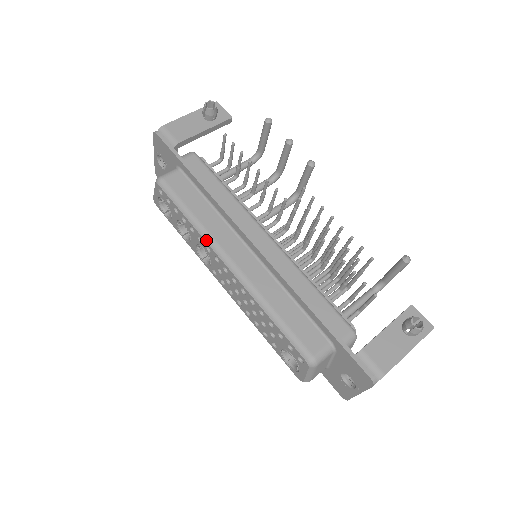
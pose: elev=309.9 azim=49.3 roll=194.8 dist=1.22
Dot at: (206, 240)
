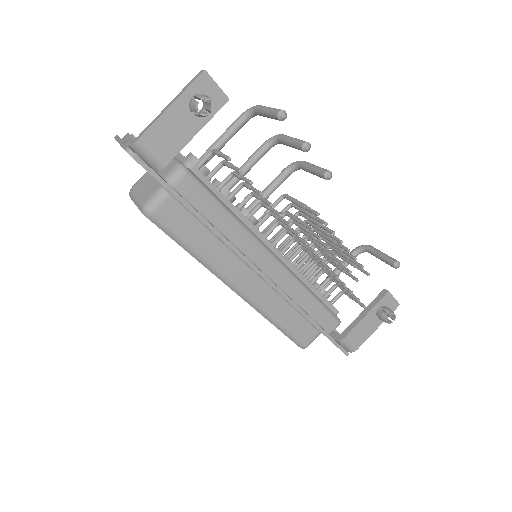
Dot at: (212, 273)
